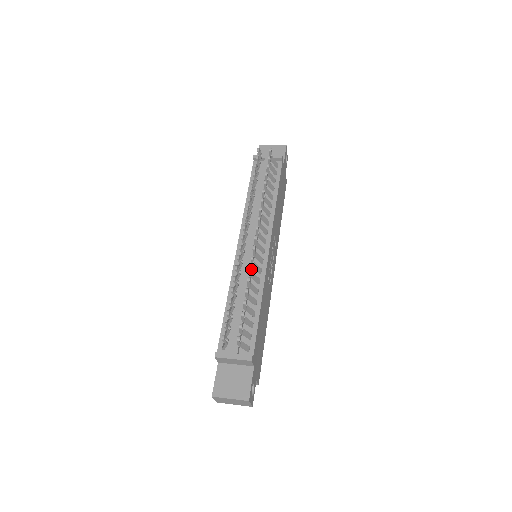
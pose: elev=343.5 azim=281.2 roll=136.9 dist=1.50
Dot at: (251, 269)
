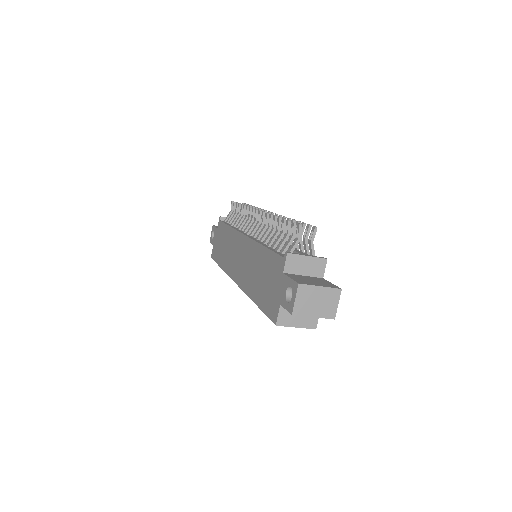
Dot at: occluded
